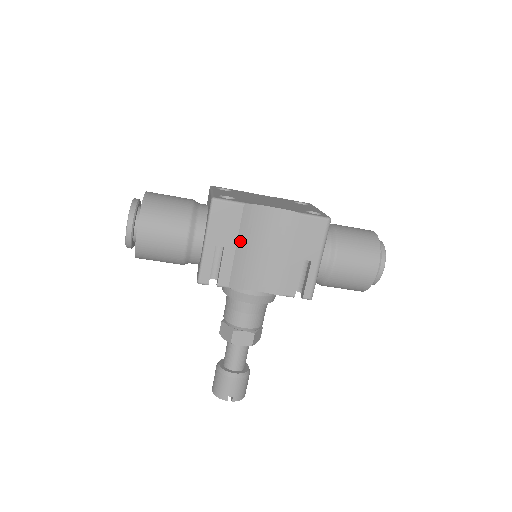
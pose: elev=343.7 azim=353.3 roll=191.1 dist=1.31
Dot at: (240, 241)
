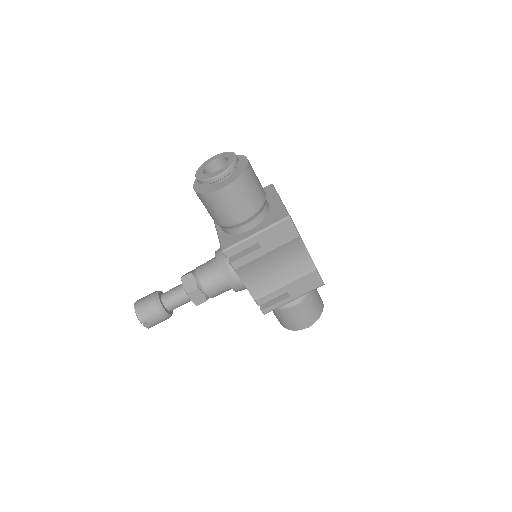
Dot at: (272, 252)
